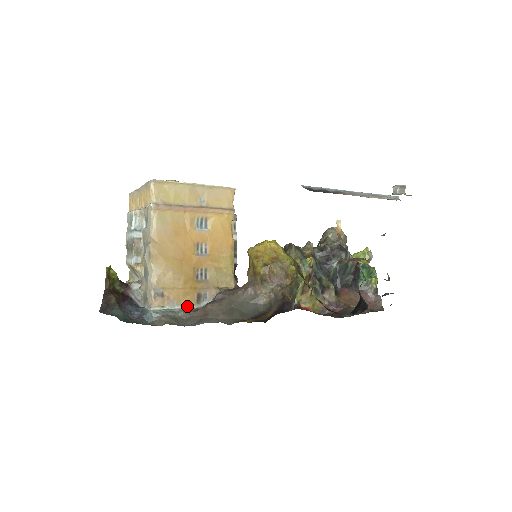
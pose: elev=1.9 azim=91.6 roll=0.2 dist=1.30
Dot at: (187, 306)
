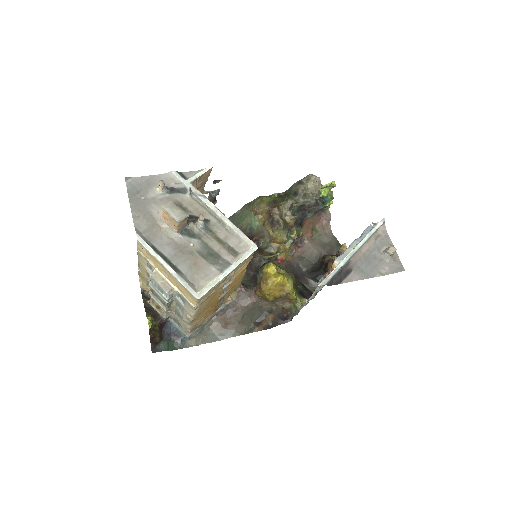
Dot at: (209, 317)
